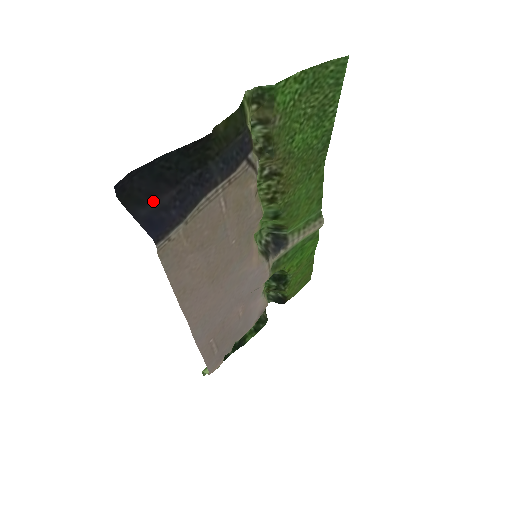
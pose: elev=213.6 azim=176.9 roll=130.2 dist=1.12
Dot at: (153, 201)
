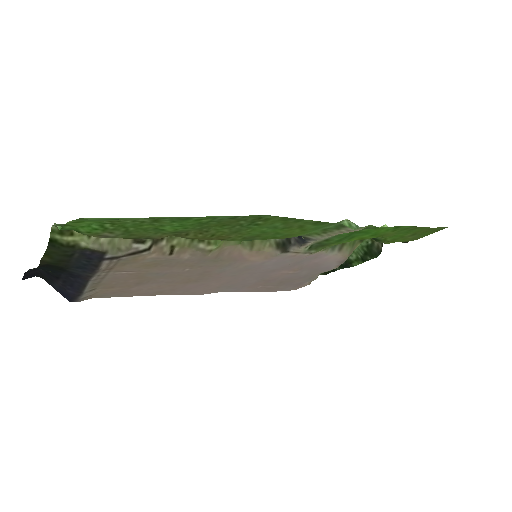
Dot at: (55, 282)
